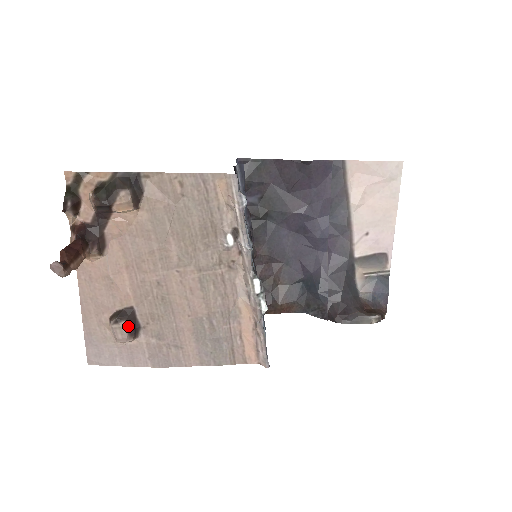
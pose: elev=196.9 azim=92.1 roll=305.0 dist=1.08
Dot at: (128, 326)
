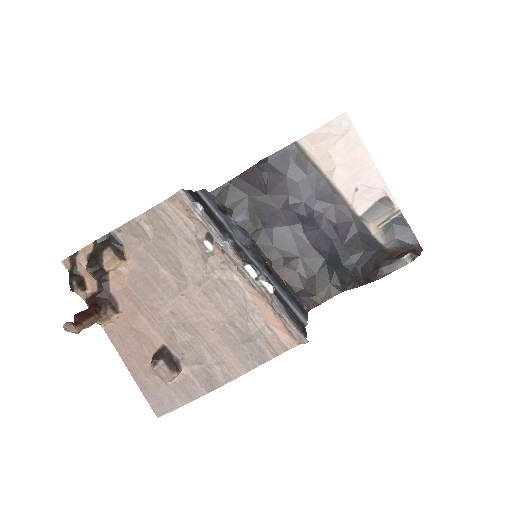
Dot at: (166, 363)
